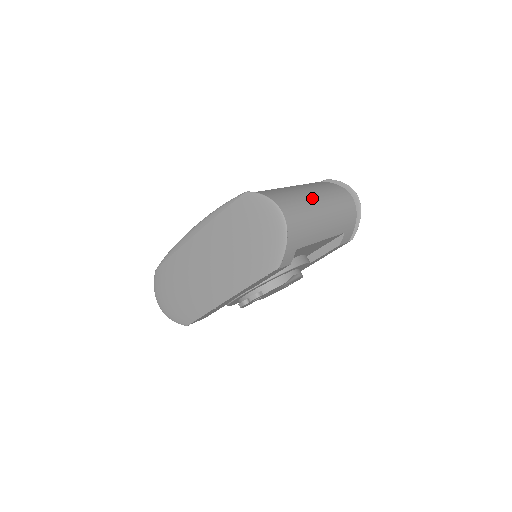
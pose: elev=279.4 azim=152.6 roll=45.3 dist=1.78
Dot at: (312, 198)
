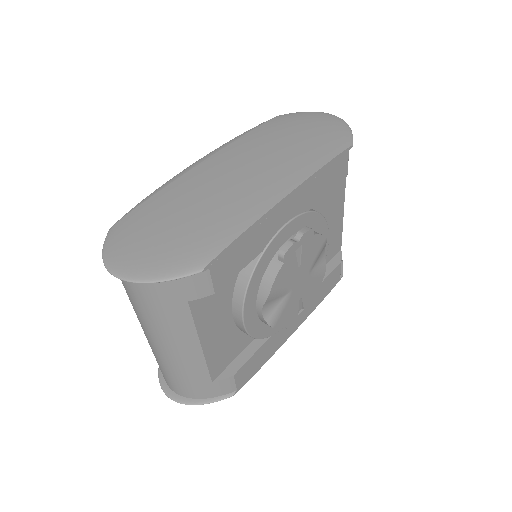
Dot at: occluded
